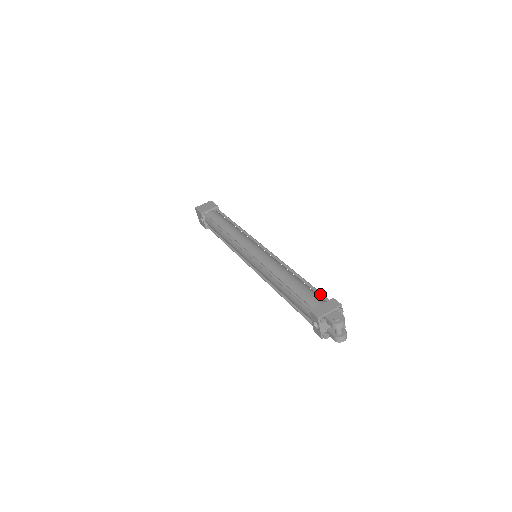
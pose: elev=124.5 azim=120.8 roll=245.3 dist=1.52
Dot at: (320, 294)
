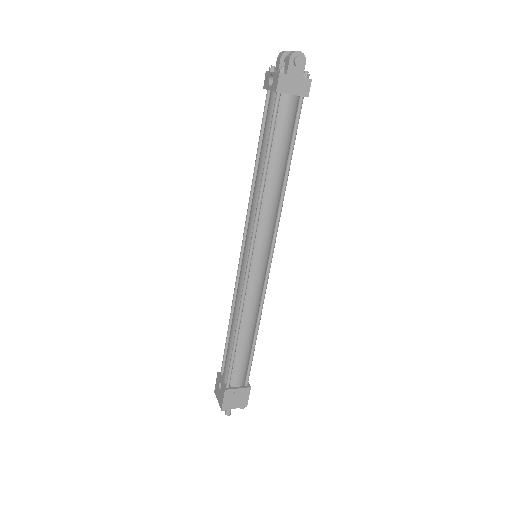
Dot at: occluded
